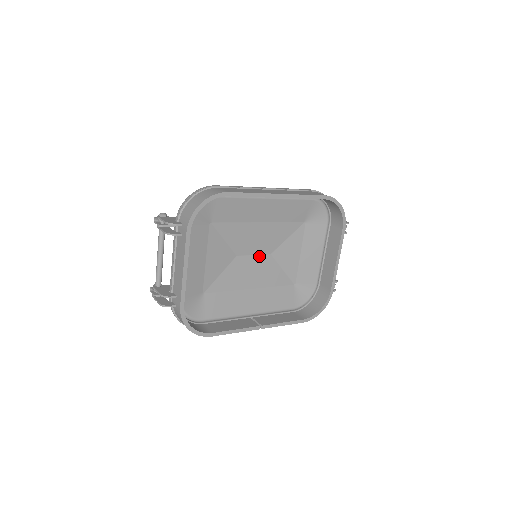
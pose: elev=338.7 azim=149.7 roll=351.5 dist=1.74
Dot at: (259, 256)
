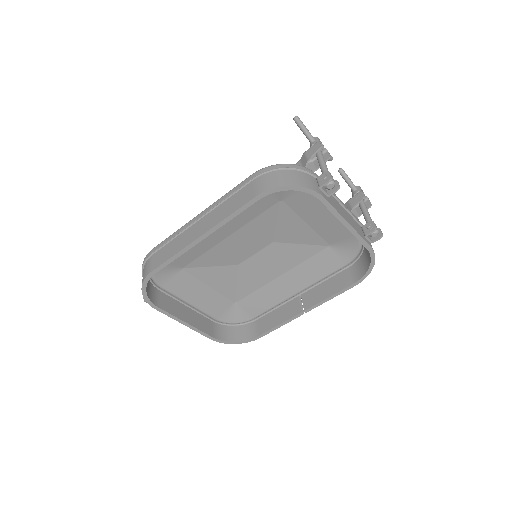
Dot at: (262, 251)
